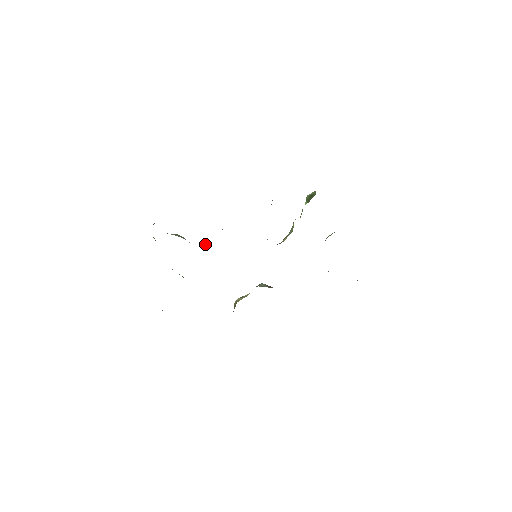
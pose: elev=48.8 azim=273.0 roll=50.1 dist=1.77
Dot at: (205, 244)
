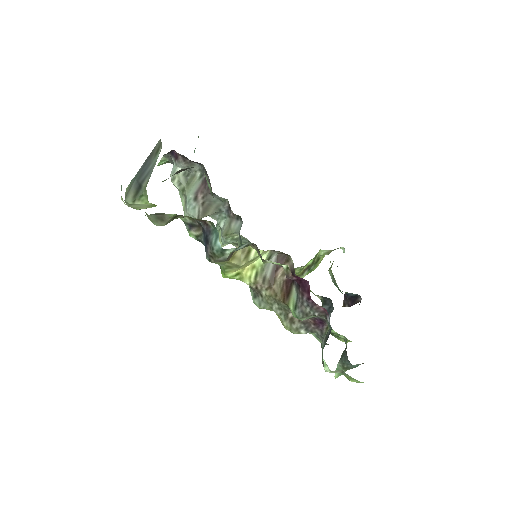
Dot at: (210, 206)
